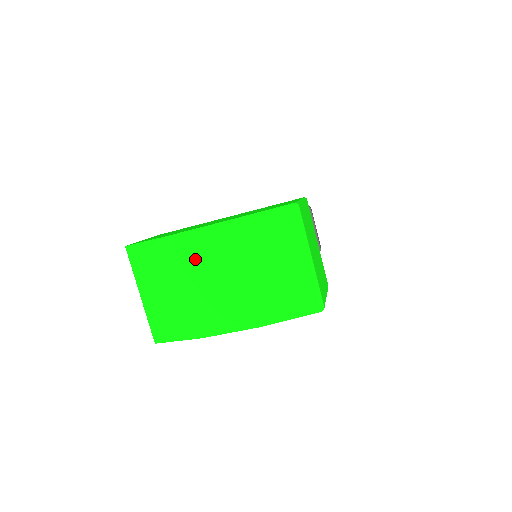
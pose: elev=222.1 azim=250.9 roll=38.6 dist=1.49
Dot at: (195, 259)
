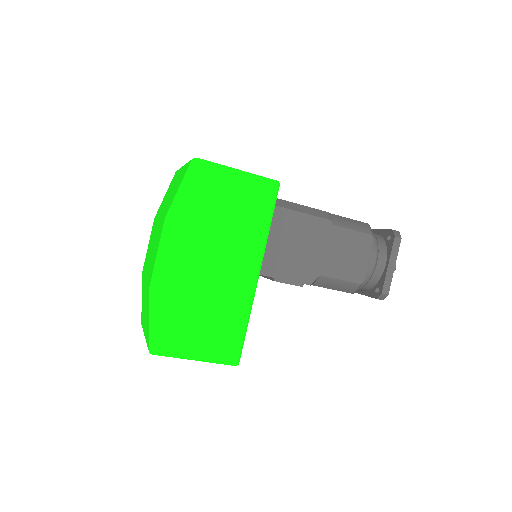
Dot at: occluded
